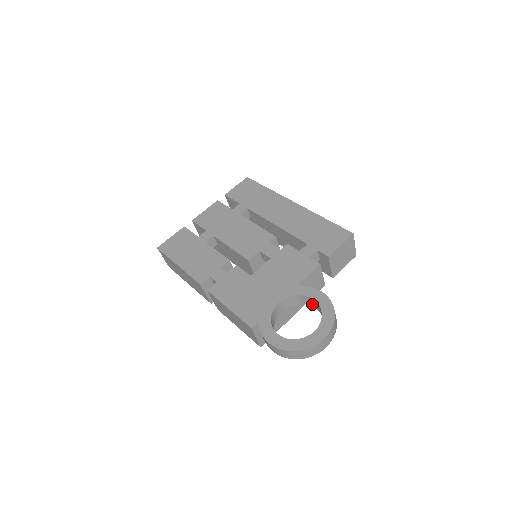
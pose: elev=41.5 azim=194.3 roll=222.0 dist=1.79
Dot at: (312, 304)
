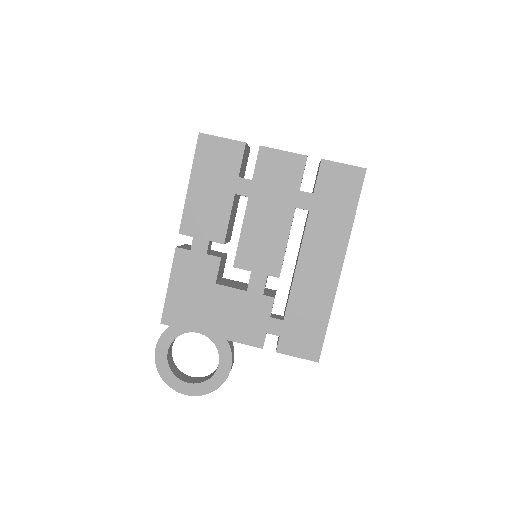
Dot at: occluded
